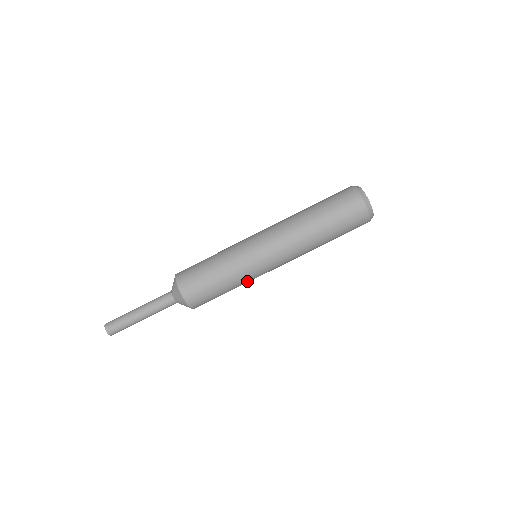
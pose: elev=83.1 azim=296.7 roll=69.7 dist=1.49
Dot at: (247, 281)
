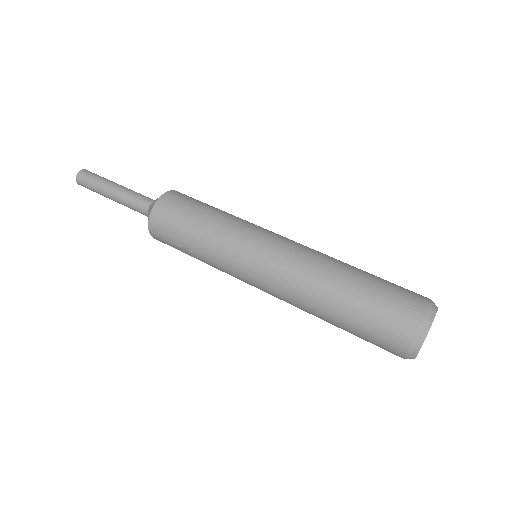
Dot at: (219, 252)
